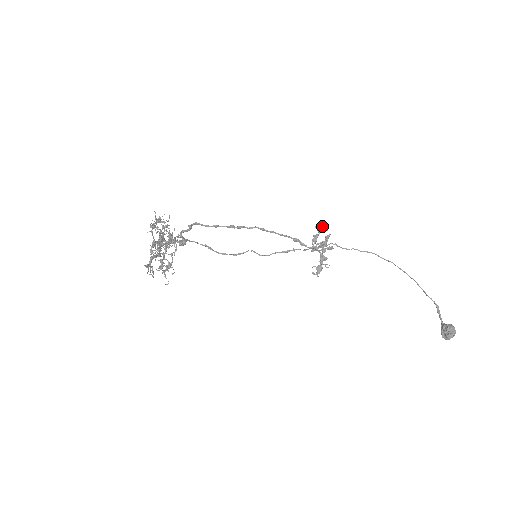
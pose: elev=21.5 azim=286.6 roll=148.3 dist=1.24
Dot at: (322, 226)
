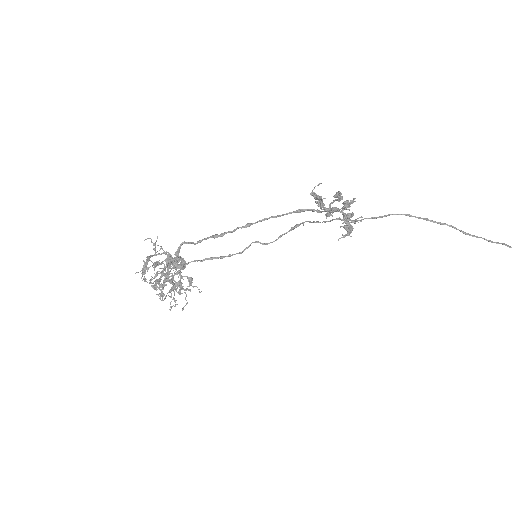
Dot at: (314, 198)
